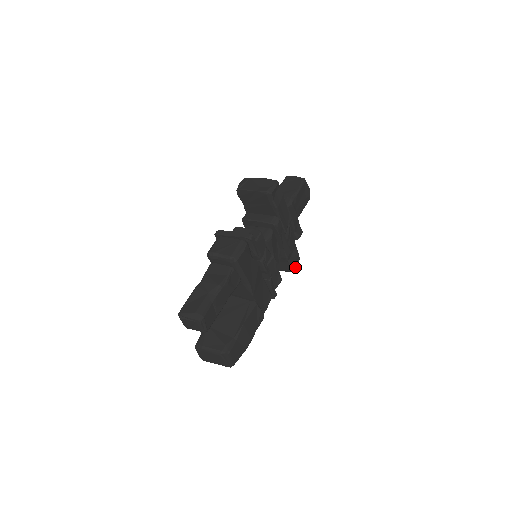
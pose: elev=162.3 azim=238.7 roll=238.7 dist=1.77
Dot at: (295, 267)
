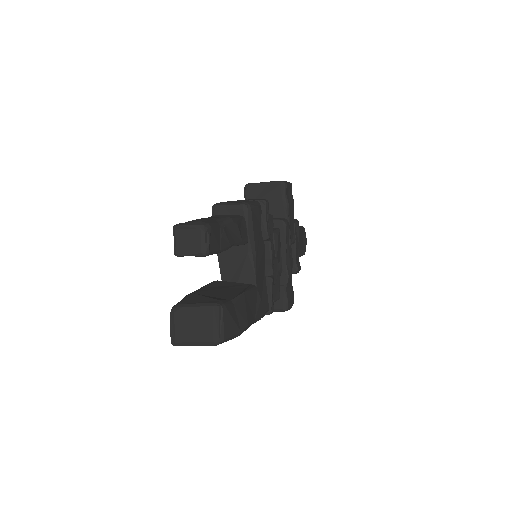
Dot at: (289, 308)
